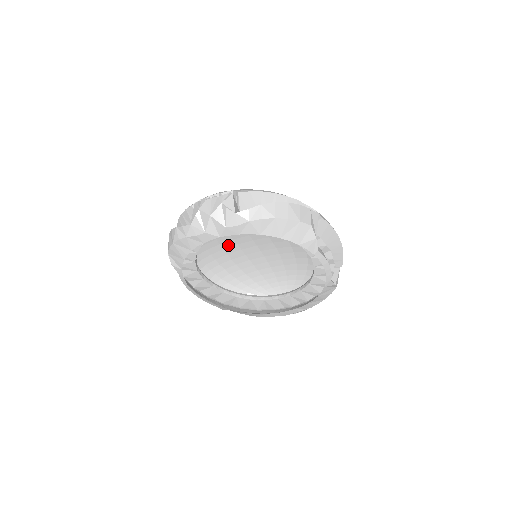
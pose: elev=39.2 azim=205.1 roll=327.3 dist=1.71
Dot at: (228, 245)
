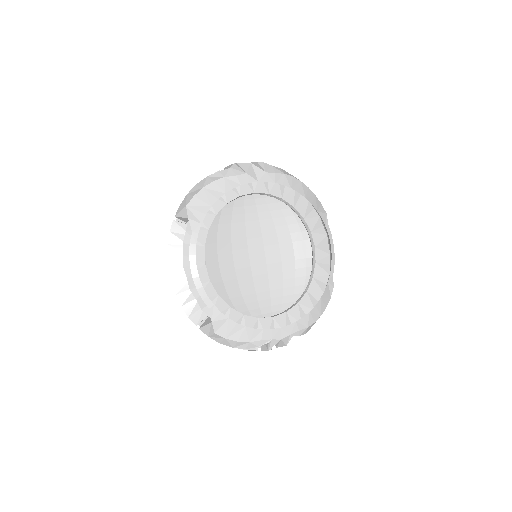
Dot at: (223, 248)
